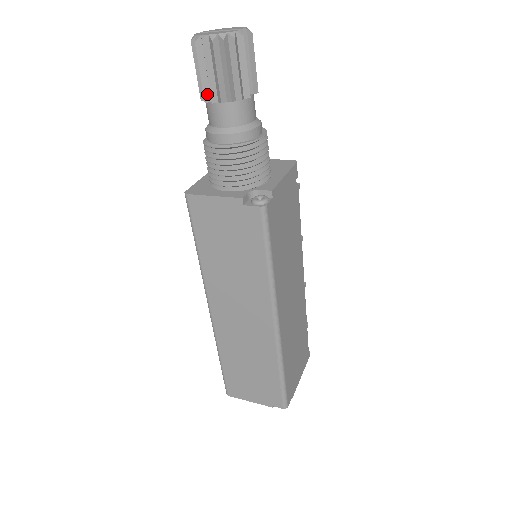
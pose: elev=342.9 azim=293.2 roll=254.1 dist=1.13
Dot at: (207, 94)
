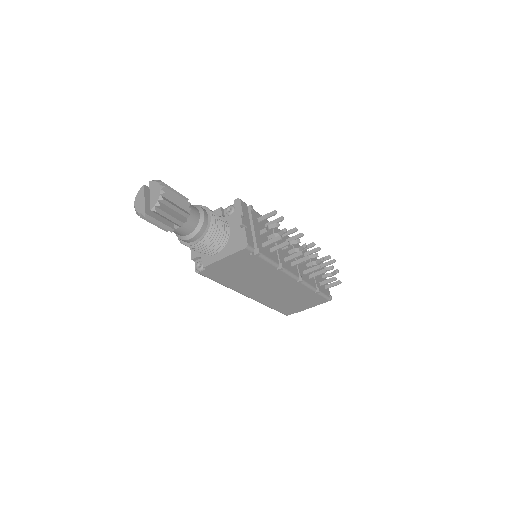
Dot at: occluded
